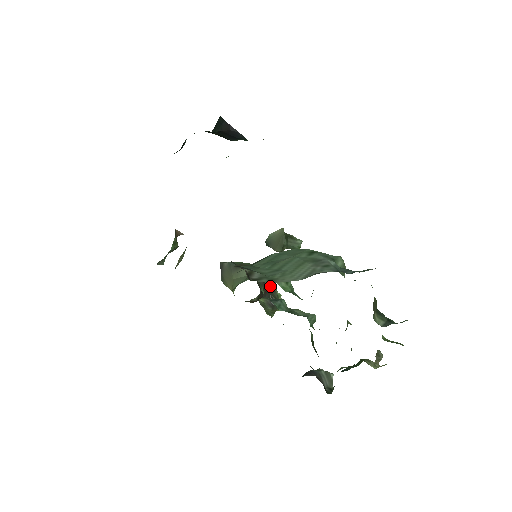
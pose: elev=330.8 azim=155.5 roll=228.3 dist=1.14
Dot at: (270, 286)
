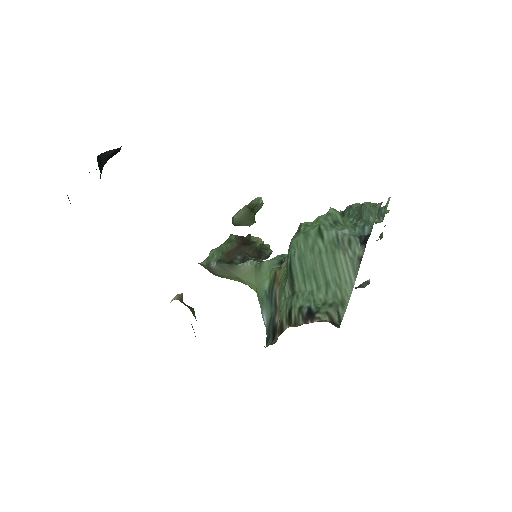
Dot at: (258, 248)
